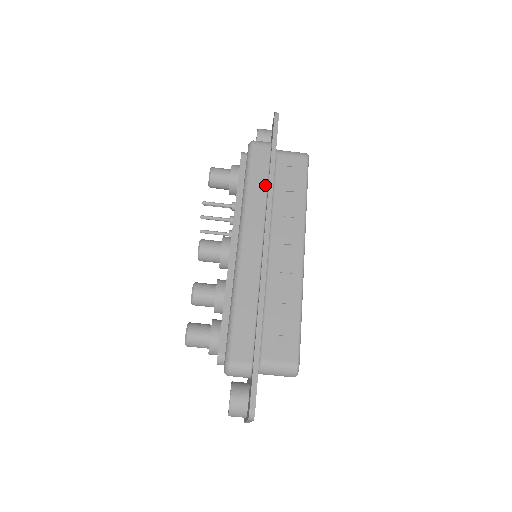
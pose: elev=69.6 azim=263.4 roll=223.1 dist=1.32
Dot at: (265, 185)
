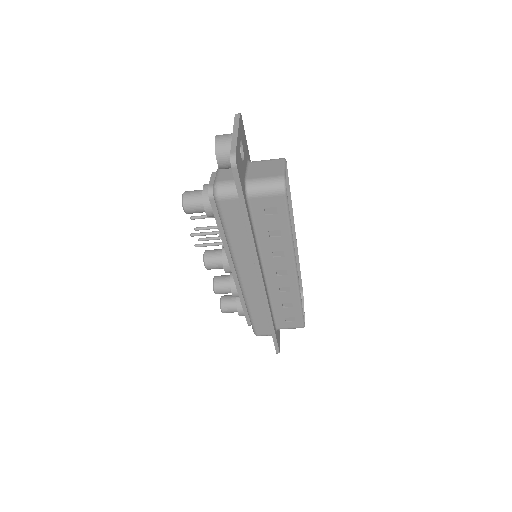
Dot at: (246, 236)
